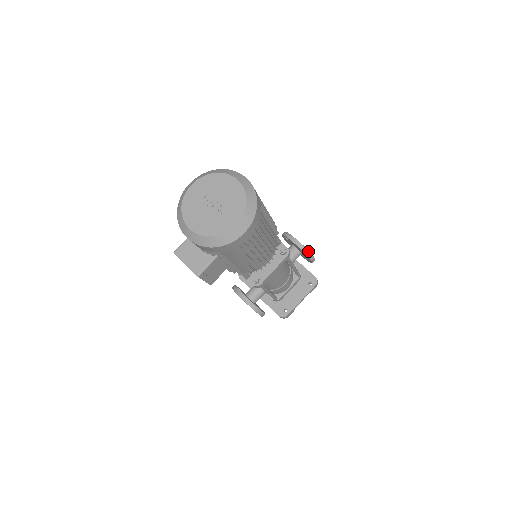
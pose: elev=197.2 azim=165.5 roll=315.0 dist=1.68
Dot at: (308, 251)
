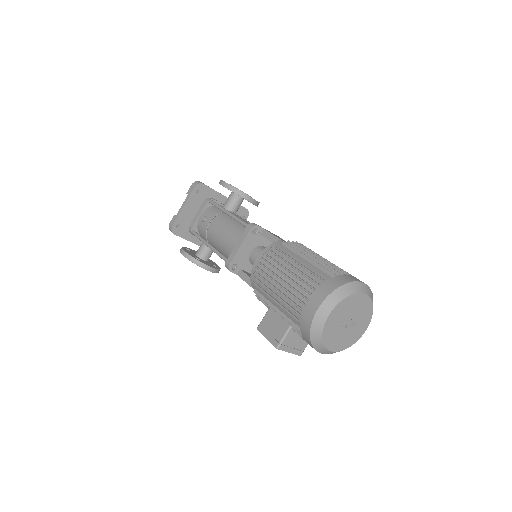
Dot at: occluded
